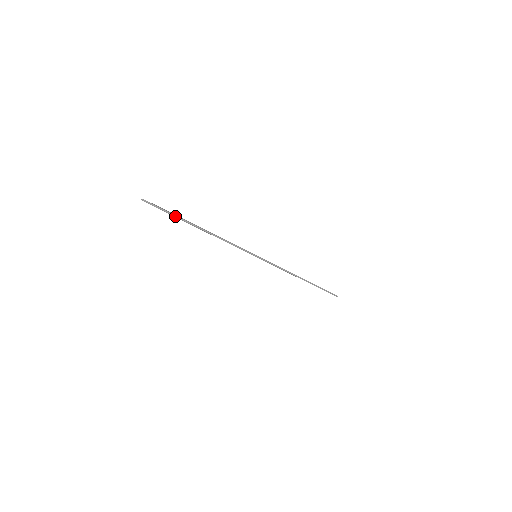
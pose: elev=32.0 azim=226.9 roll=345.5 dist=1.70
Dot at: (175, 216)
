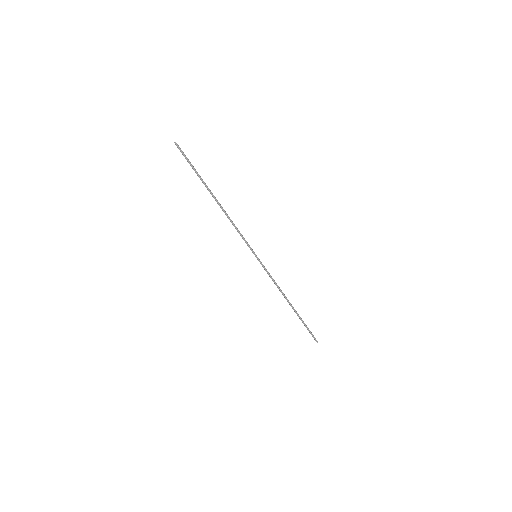
Dot at: (198, 174)
